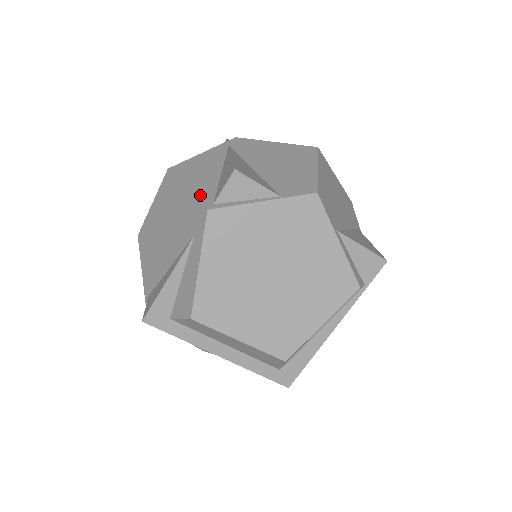
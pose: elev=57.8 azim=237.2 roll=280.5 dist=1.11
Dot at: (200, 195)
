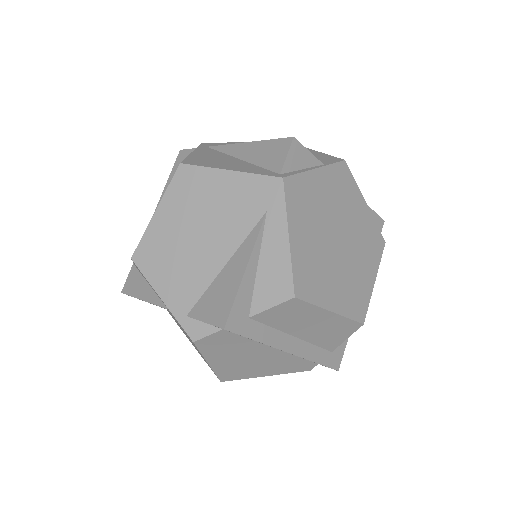
Dot at: (255, 172)
